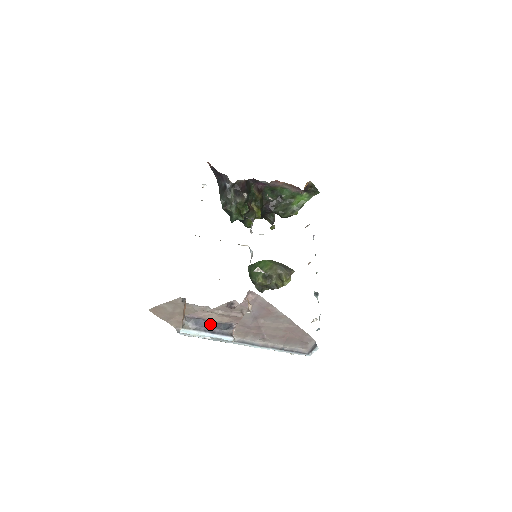
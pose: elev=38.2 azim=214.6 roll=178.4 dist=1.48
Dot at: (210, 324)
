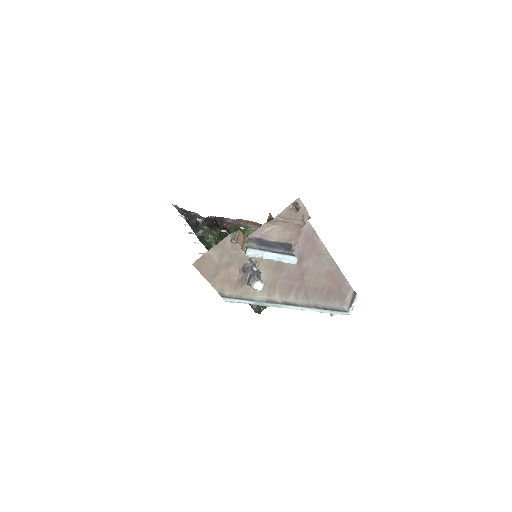
Dot at: (272, 244)
